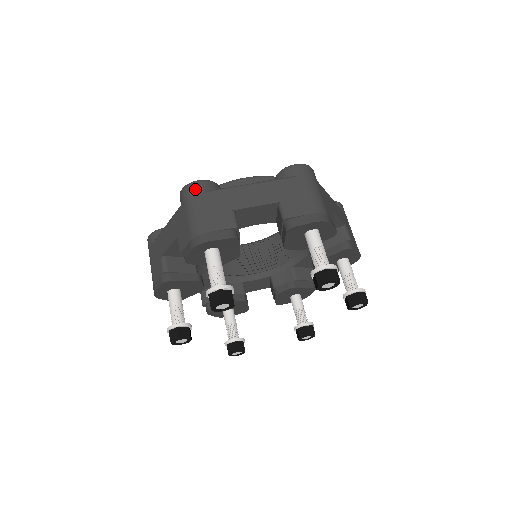
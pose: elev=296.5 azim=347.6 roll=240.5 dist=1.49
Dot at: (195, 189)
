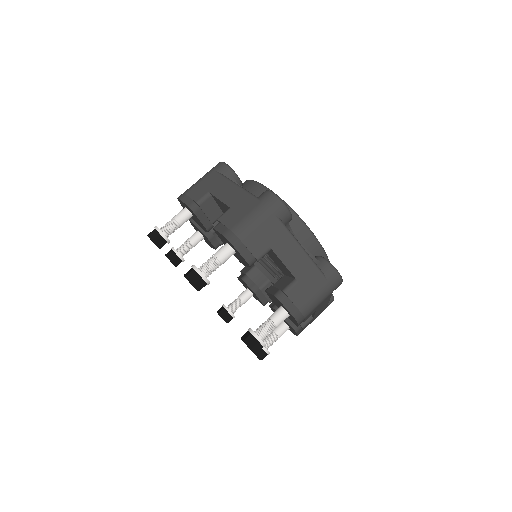
Dot at: (216, 166)
